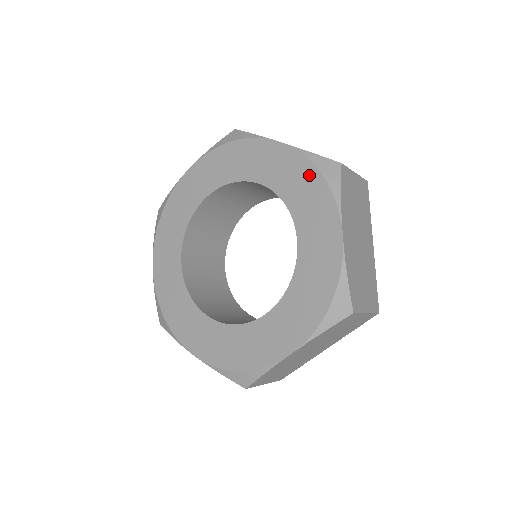
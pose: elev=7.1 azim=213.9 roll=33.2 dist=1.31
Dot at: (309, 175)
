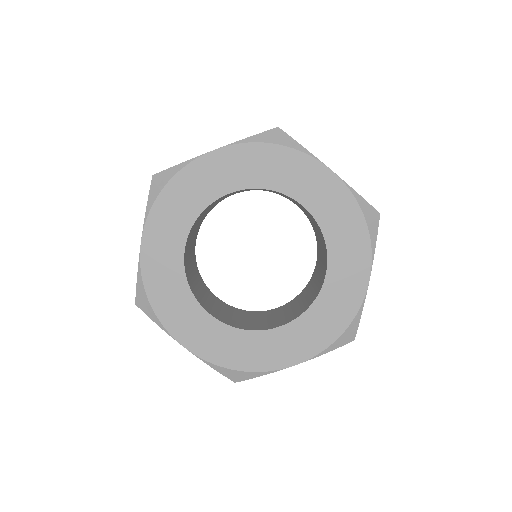
Dot at: (266, 153)
